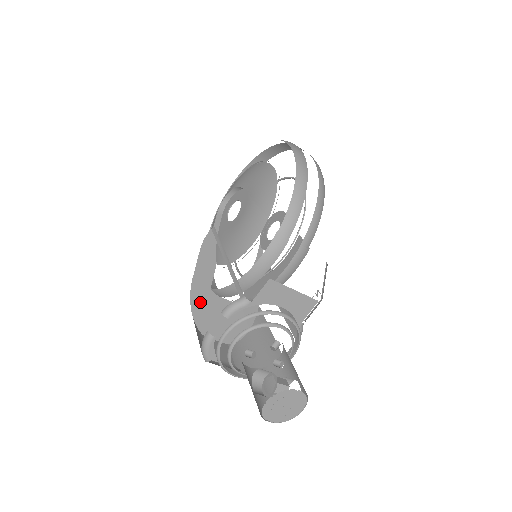
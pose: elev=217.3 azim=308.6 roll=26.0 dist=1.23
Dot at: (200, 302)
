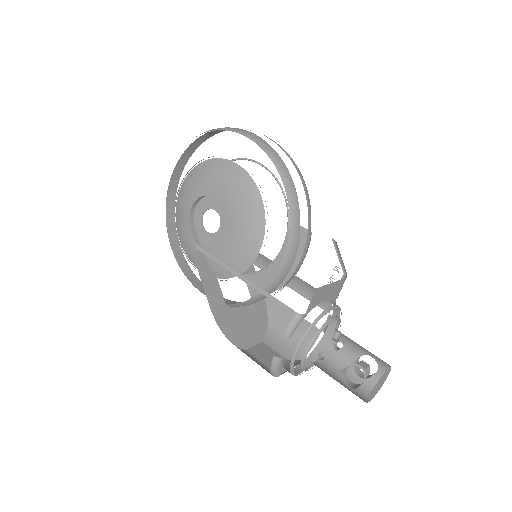
Dot at: (226, 323)
